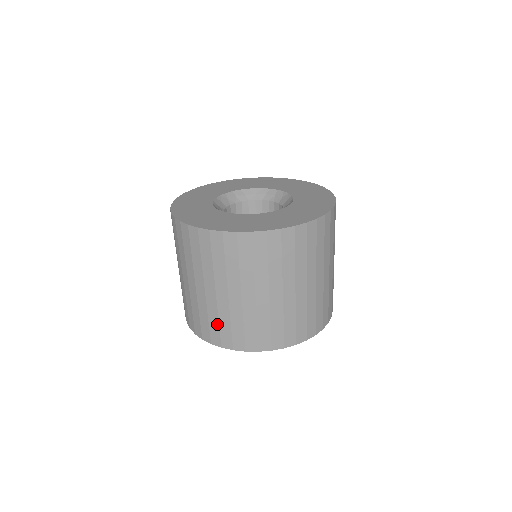
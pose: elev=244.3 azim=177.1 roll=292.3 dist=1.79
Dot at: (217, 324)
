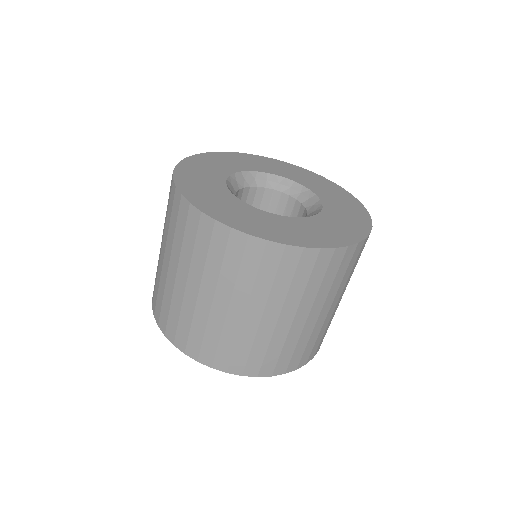
Dot at: (216, 342)
